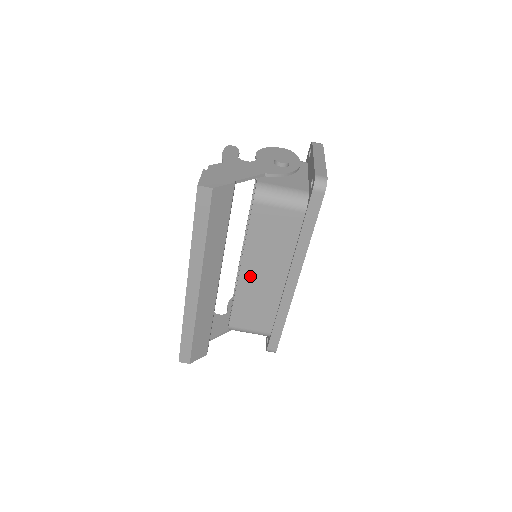
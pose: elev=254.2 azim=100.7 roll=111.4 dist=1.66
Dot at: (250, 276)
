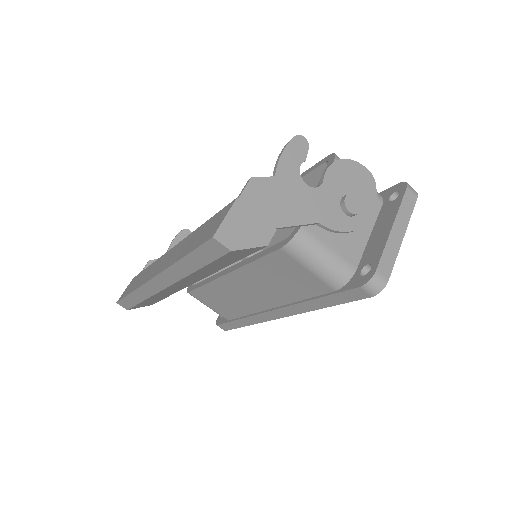
Dot at: (235, 284)
